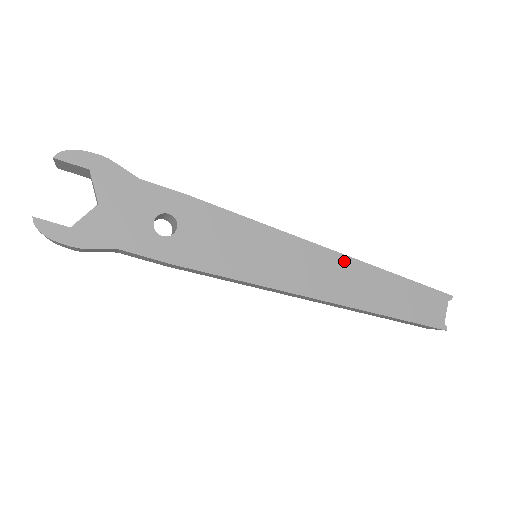
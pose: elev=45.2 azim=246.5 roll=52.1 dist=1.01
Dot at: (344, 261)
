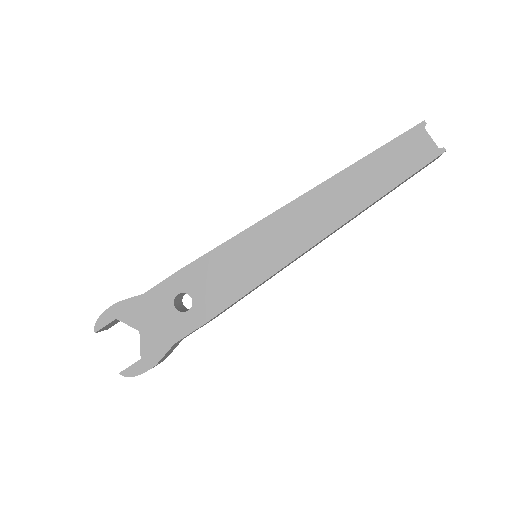
Dot at: (312, 196)
